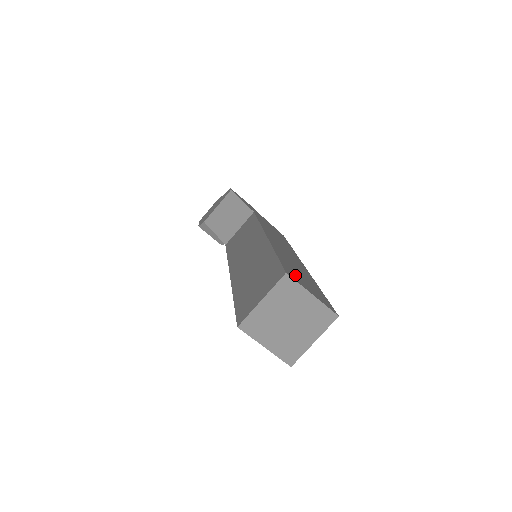
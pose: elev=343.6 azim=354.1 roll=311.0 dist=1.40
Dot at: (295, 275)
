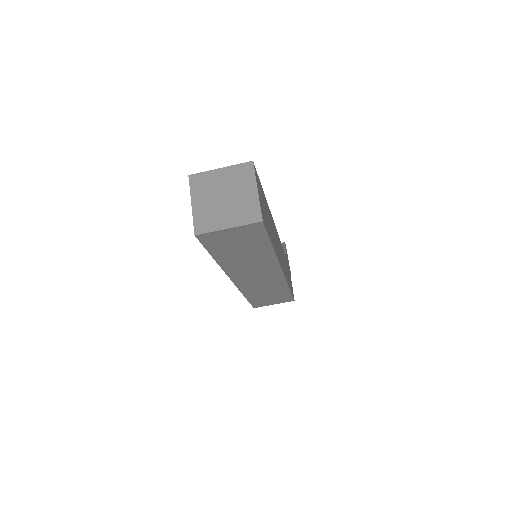
Dot at: (260, 189)
